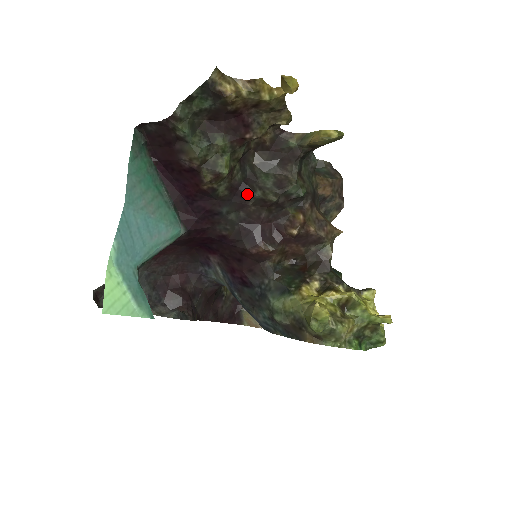
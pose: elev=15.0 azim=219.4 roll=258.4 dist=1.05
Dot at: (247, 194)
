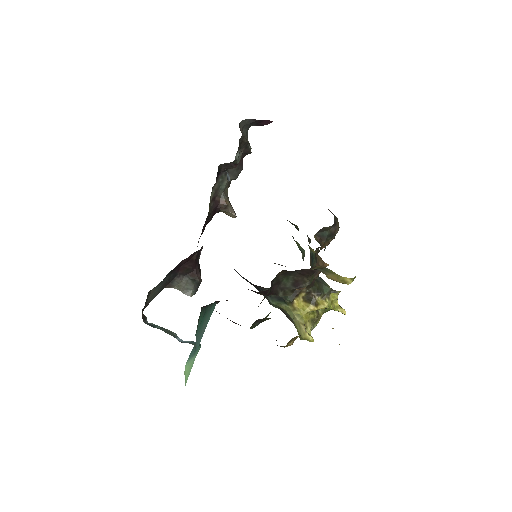
Dot at: occluded
